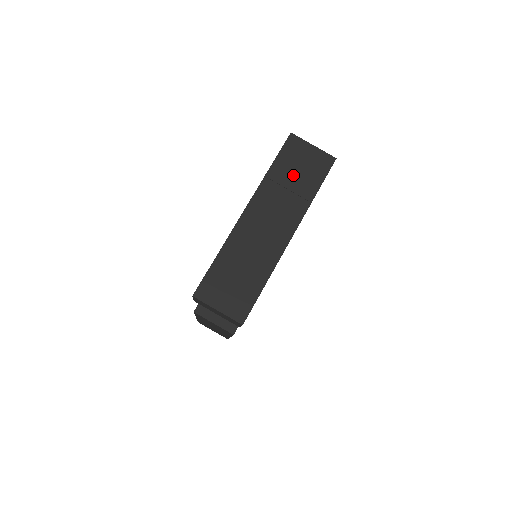
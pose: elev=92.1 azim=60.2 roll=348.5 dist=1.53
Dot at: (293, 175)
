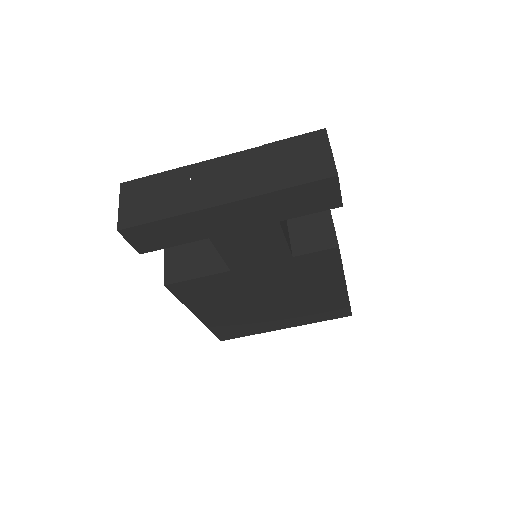
Dot at: (285, 160)
